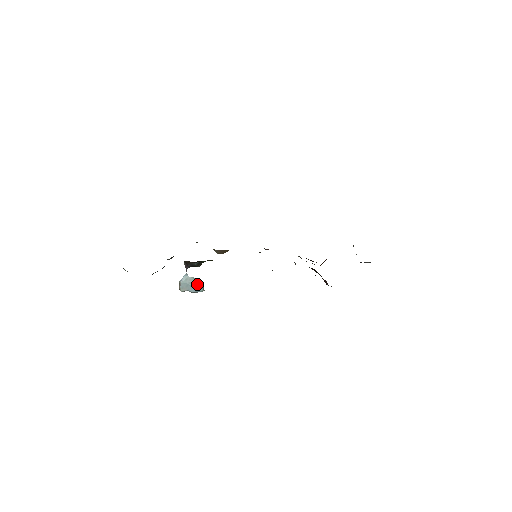
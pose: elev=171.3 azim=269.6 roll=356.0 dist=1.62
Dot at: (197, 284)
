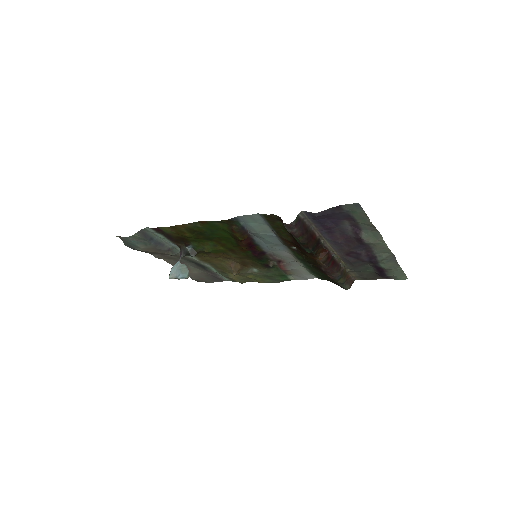
Dot at: (184, 270)
